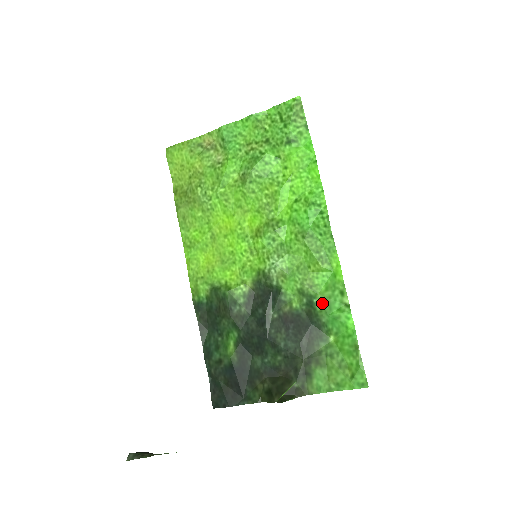
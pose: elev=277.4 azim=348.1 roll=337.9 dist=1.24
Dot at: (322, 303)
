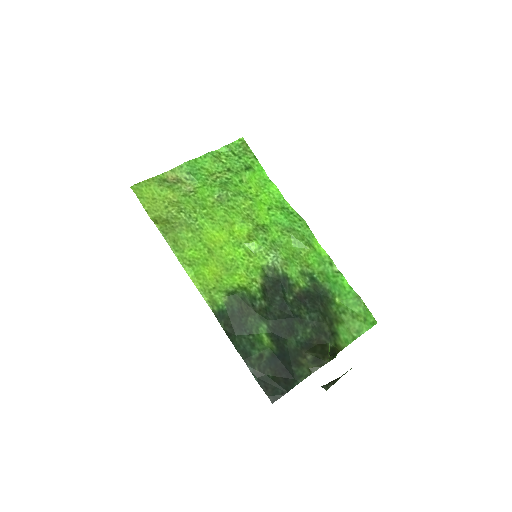
Dot at: (321, 276)
